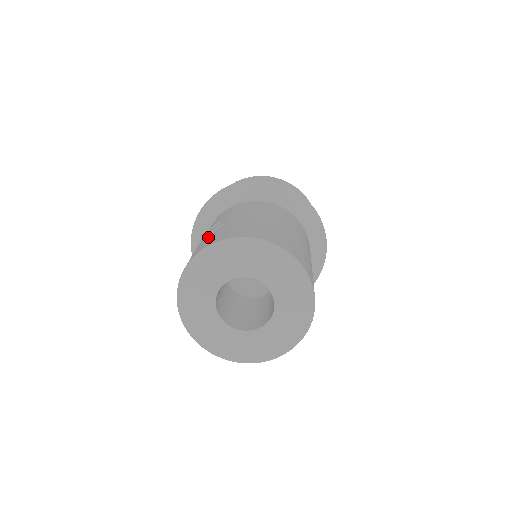
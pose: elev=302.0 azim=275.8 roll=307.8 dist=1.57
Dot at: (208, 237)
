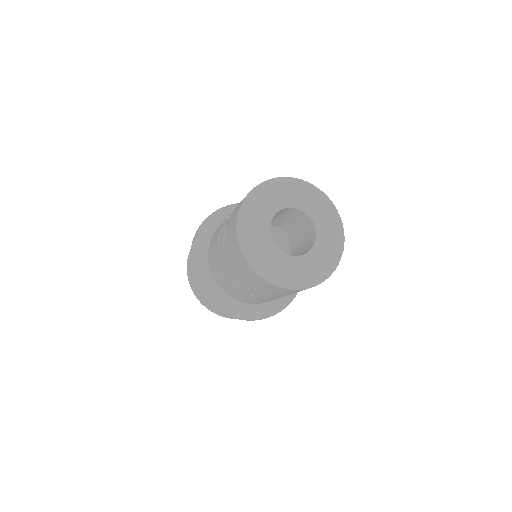
Dot at: occluded
